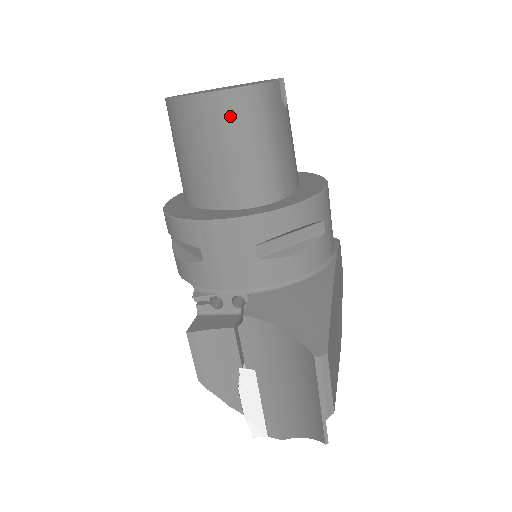
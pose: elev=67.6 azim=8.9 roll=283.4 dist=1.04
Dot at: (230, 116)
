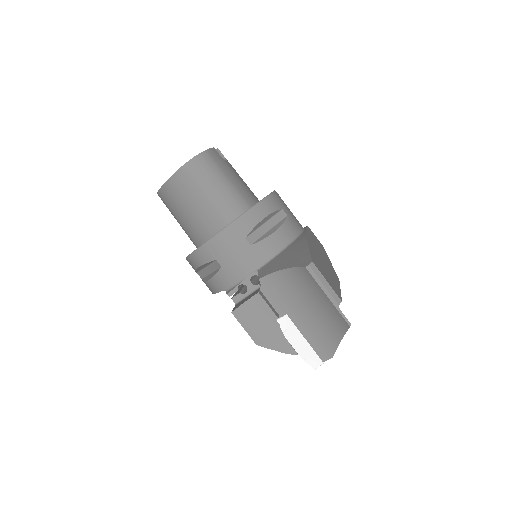
Dot at: (195, 176)
